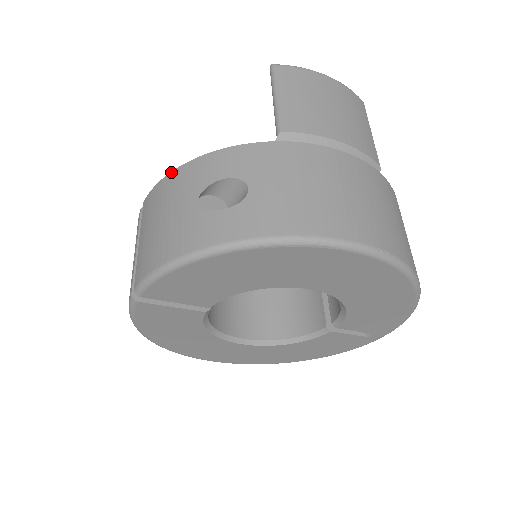
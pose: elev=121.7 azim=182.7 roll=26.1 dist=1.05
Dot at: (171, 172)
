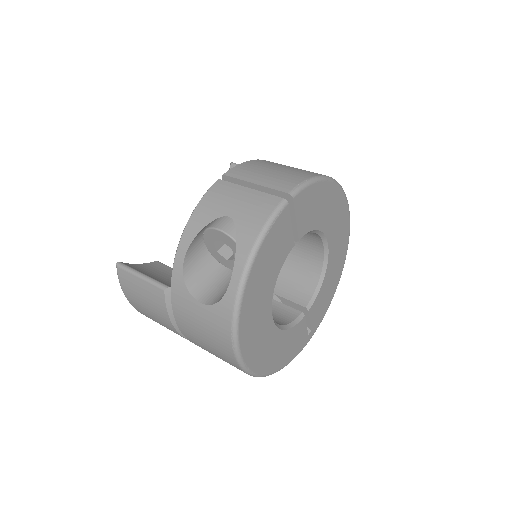
Dot at: (250, 160)
